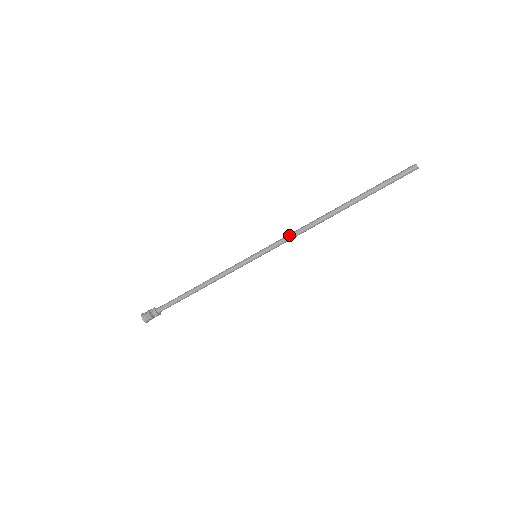
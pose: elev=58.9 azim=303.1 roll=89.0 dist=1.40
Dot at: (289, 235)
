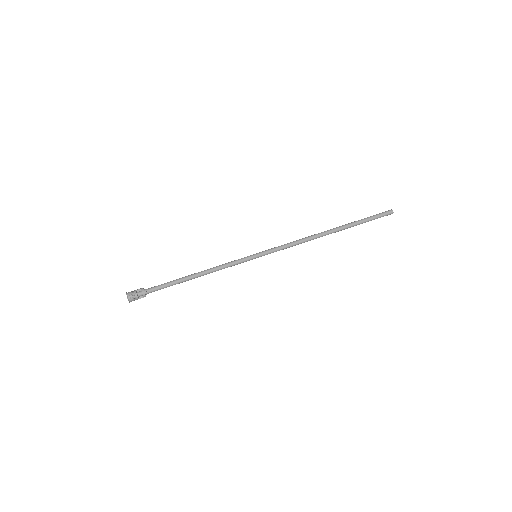
Dot at: (289, 243)
